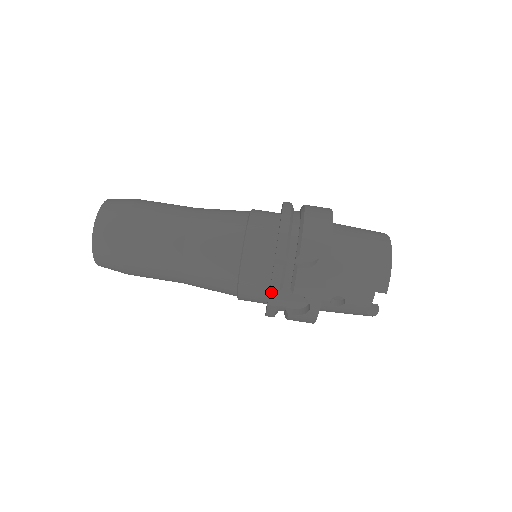
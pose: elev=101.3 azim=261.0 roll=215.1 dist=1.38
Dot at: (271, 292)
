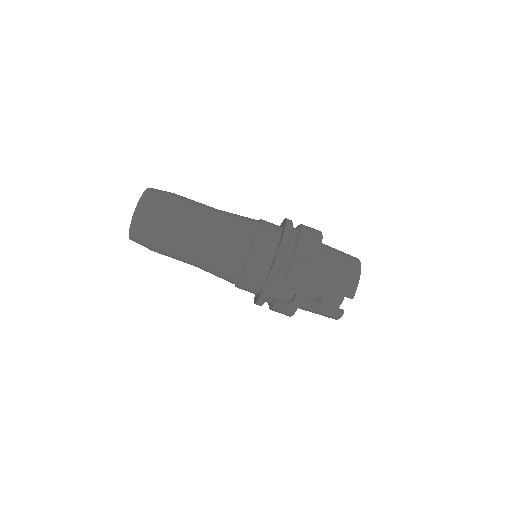
Dot at: (267, 281)
